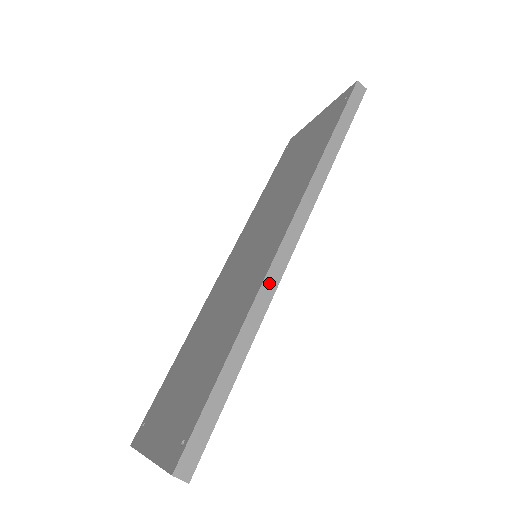
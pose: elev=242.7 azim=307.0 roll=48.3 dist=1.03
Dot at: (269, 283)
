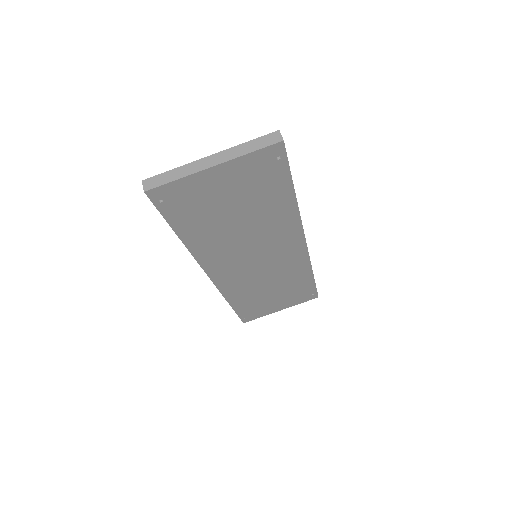
Dot at: occluded
